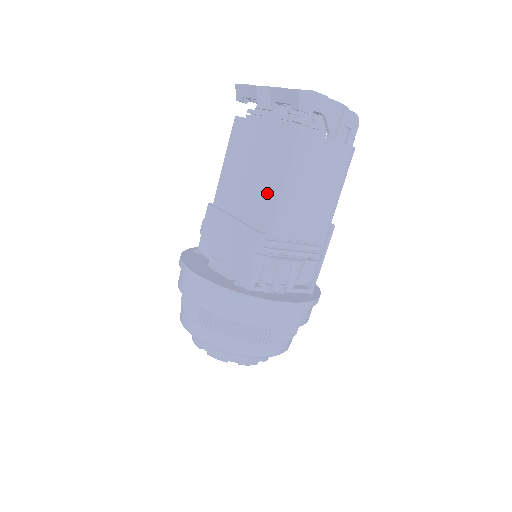
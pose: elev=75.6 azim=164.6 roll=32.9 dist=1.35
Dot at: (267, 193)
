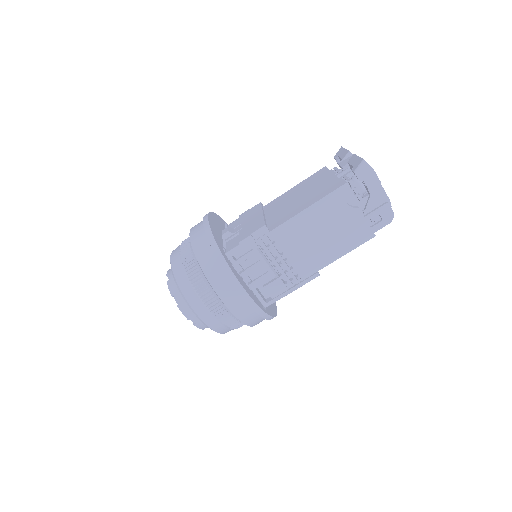
Dot at: (294, 210)
